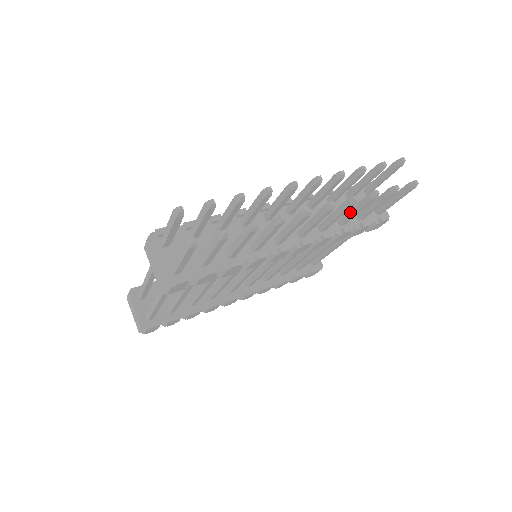
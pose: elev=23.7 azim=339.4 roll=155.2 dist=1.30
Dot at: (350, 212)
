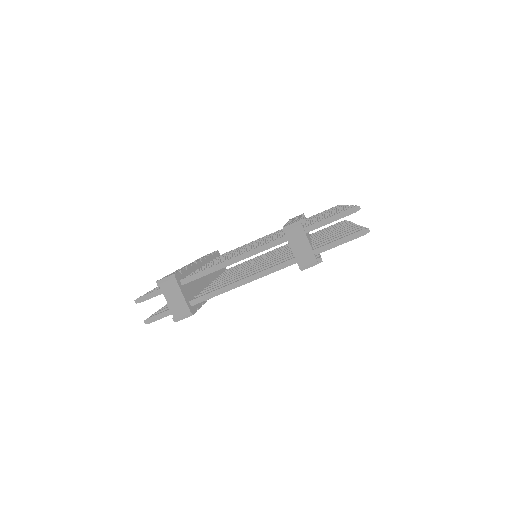
Dot at: occluded
